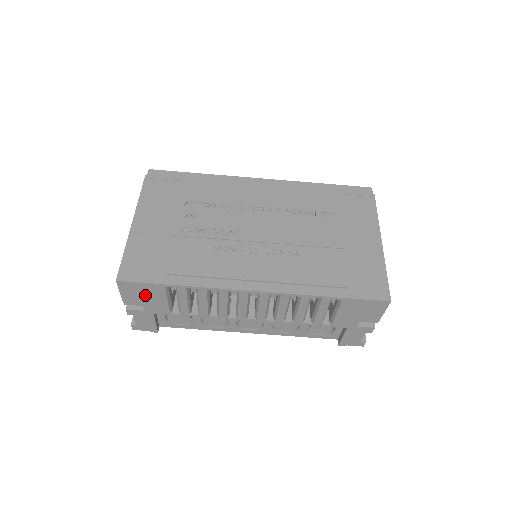
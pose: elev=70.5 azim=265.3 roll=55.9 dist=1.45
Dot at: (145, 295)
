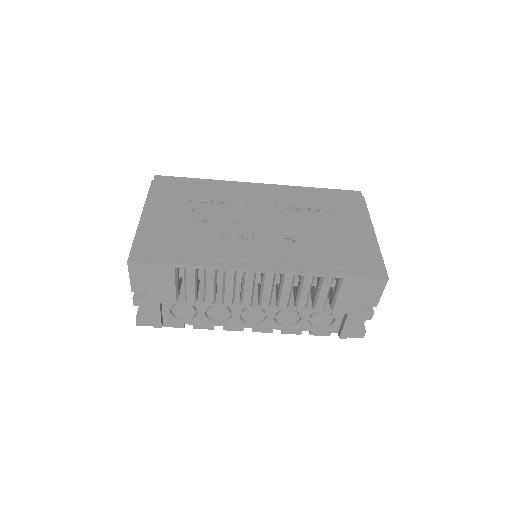
Dot at: (154, 279)
